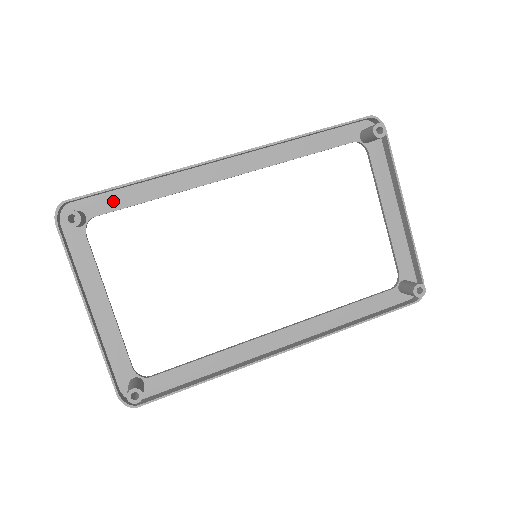
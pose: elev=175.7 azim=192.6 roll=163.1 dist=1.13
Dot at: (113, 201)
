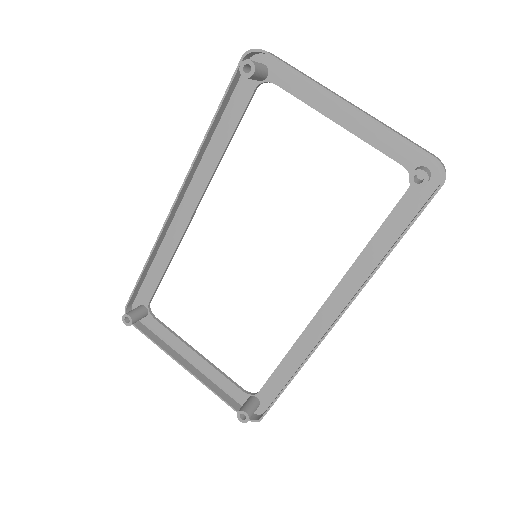
Dot at: (149, 286)
